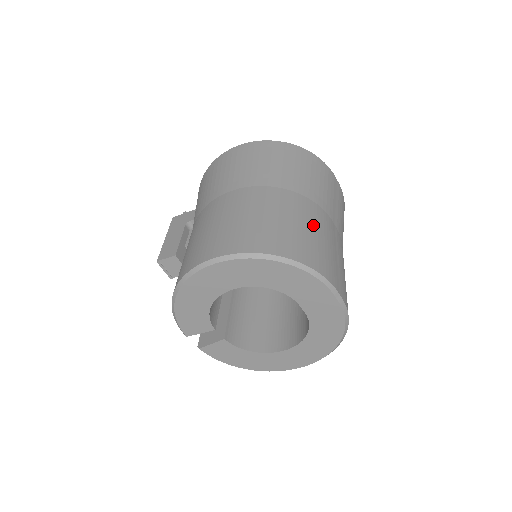
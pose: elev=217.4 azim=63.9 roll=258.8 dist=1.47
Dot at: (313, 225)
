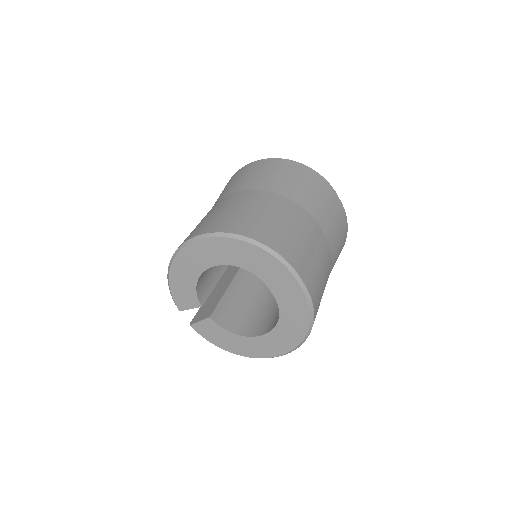
Dot at: (293, 223)
